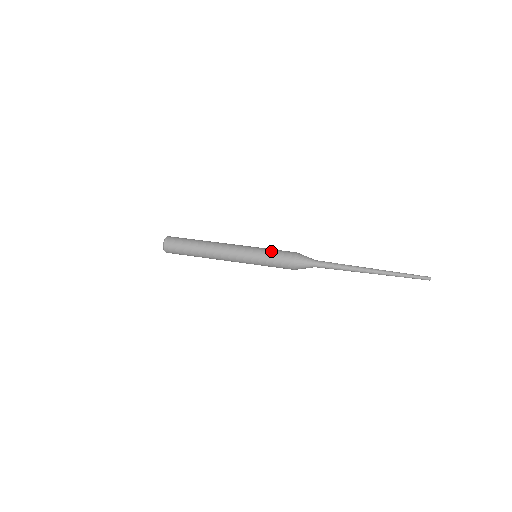
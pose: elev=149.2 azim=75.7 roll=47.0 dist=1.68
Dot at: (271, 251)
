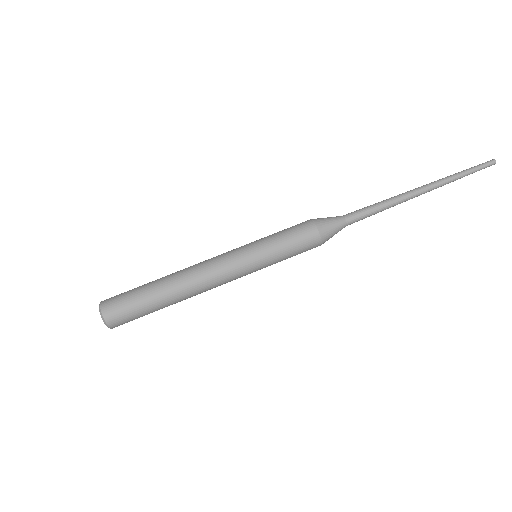
Dot at: (278, 238)
